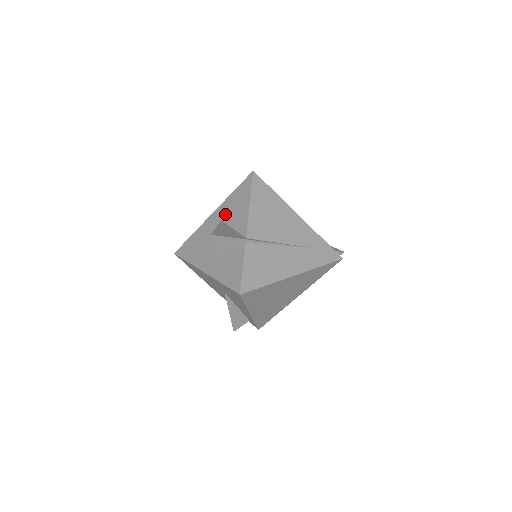
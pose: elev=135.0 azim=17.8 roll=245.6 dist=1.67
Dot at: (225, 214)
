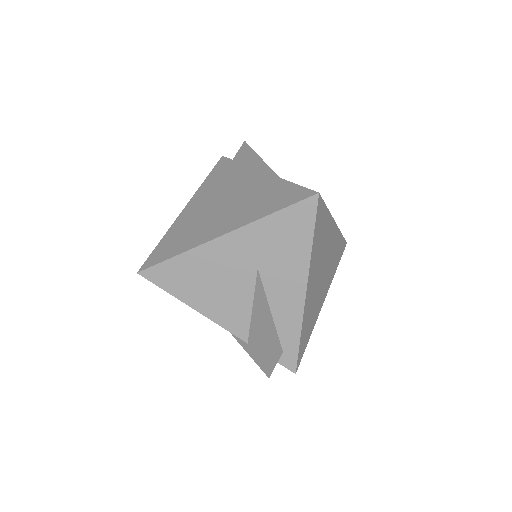
Dot at: (211, 191)
